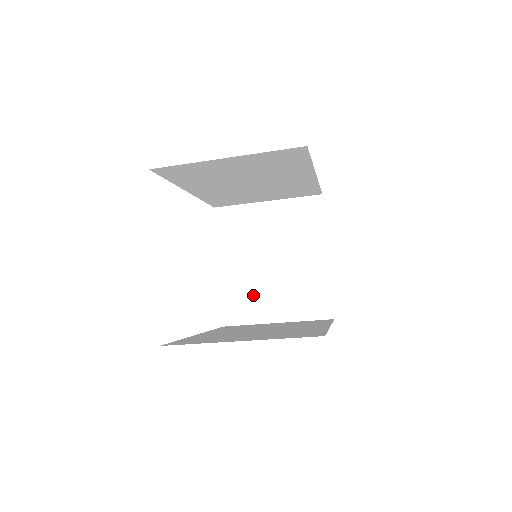
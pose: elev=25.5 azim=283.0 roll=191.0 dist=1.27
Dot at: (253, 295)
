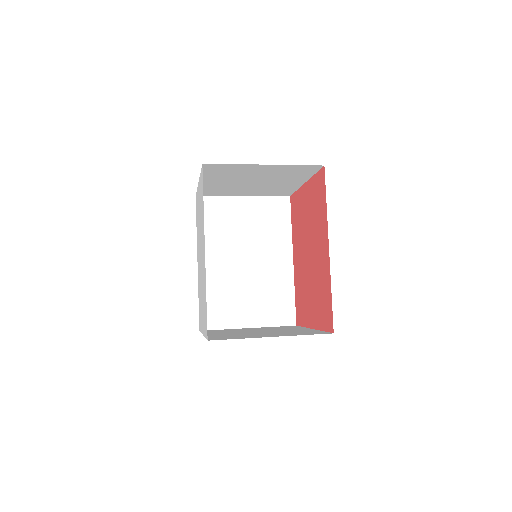
Dot at: (228, 190)
